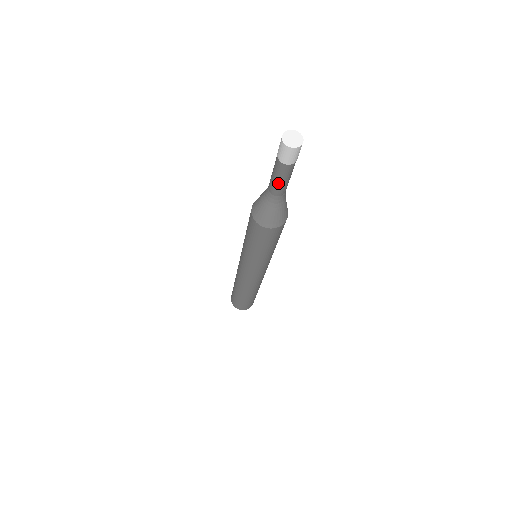
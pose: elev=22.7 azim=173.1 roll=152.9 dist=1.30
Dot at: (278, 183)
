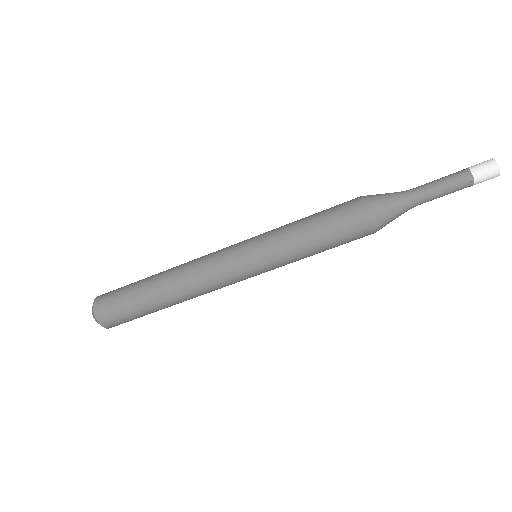
Dot at: (437, 184)
